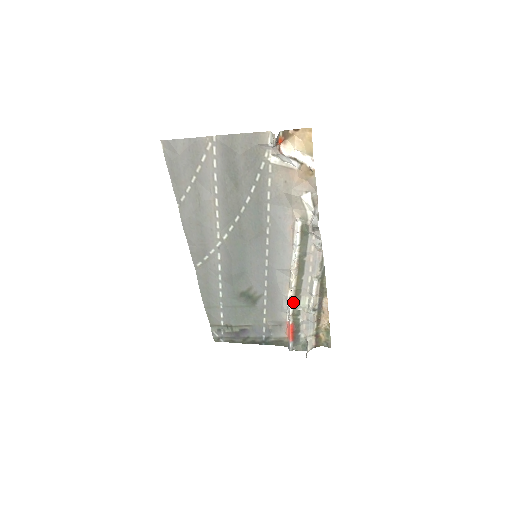
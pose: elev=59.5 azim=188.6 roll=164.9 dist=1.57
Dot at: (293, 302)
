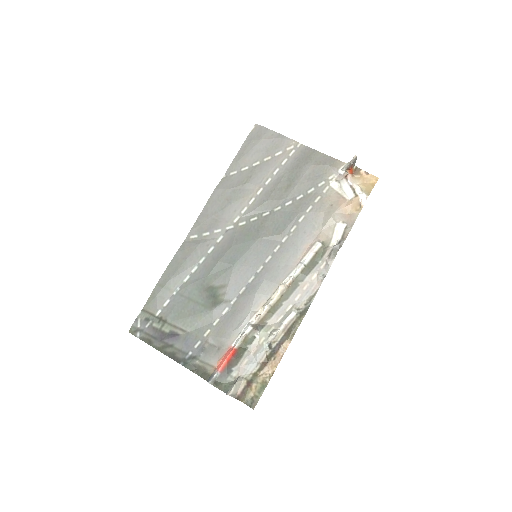
Dot at: (255, 324)
